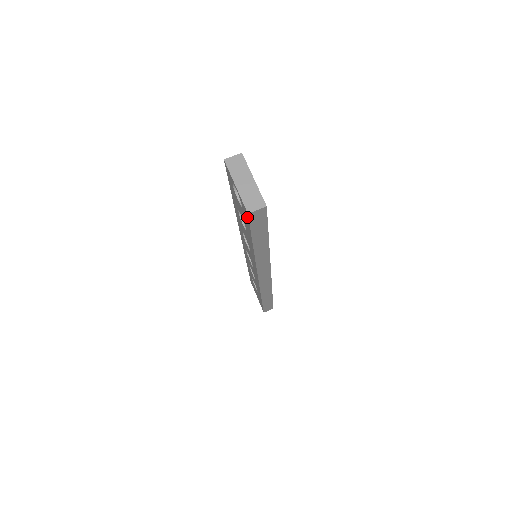
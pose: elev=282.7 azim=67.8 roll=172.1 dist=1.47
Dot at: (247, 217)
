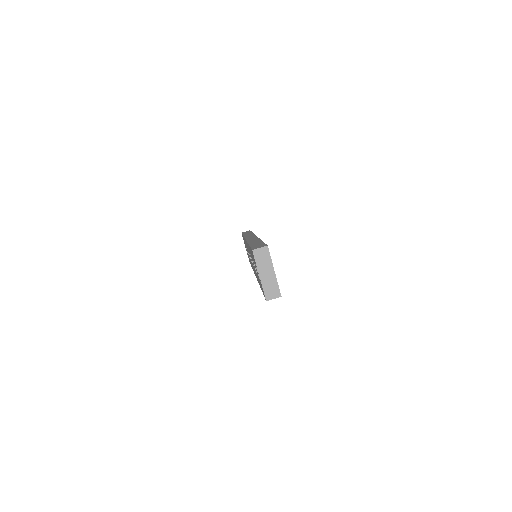
Dot at: occluded
